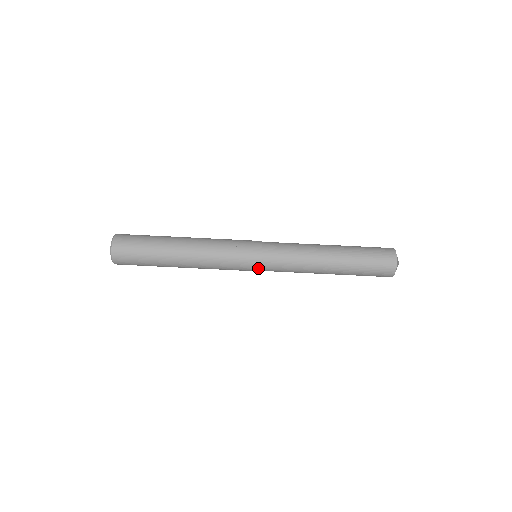
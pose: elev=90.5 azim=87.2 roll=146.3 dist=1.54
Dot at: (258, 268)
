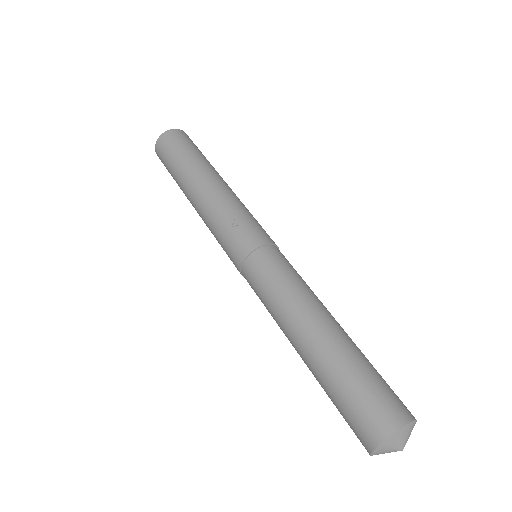
Dot at: (239, 271)
